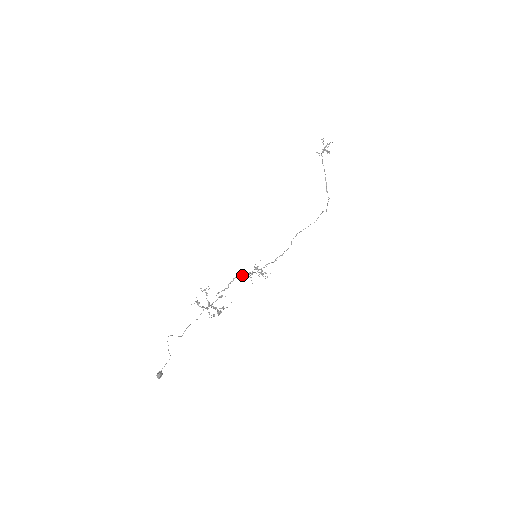
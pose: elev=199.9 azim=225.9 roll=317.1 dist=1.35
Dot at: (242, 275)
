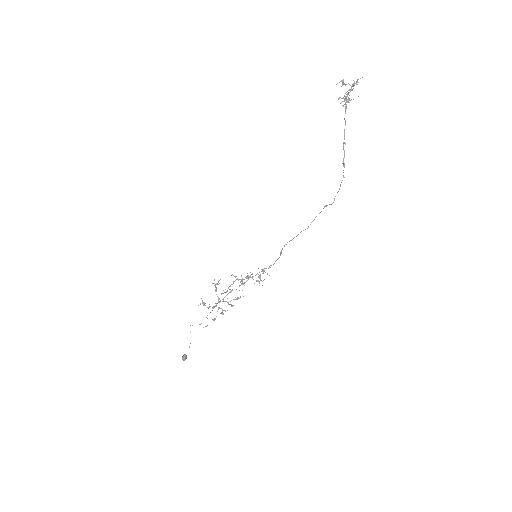
Dot at: occluded
